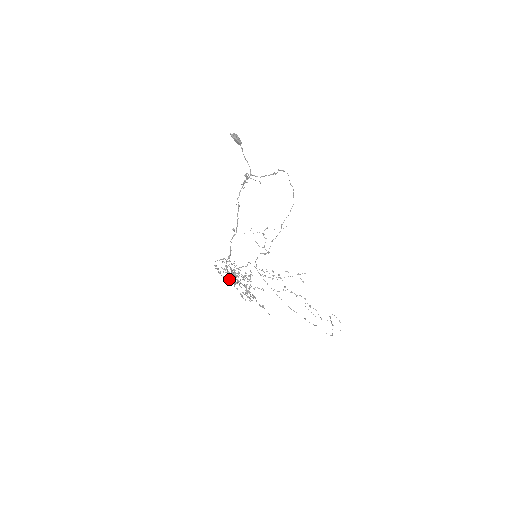
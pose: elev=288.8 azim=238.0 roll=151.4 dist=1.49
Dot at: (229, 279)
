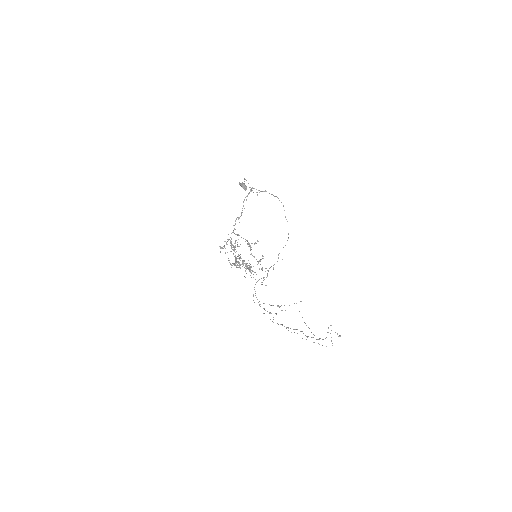
Dot at: (231, 264)
